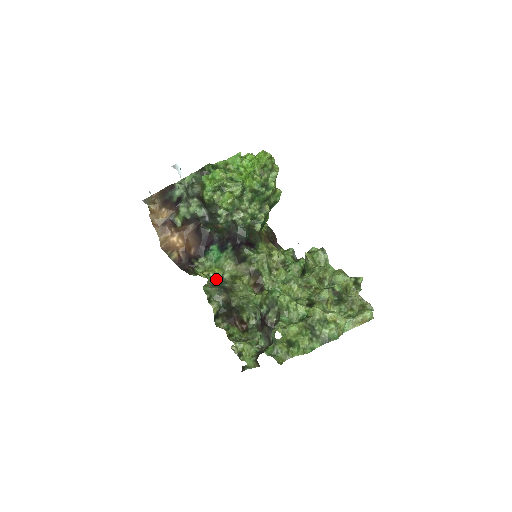
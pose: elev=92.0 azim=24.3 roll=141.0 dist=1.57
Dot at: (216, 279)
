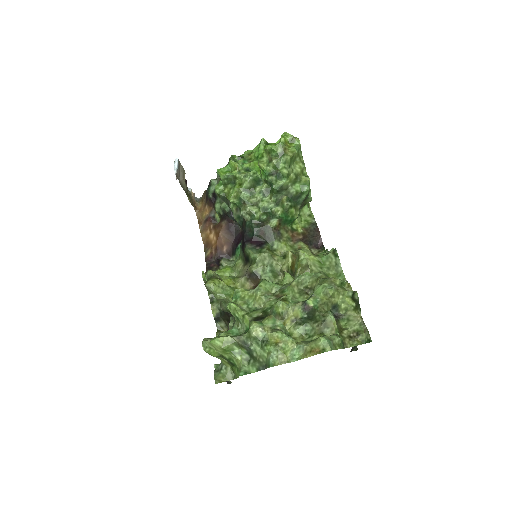
Dot at: occluded
